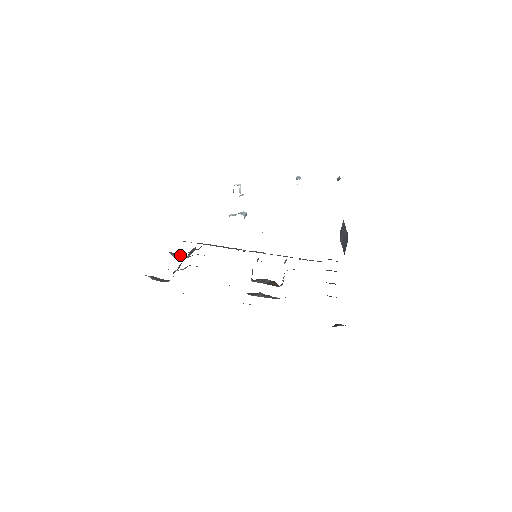
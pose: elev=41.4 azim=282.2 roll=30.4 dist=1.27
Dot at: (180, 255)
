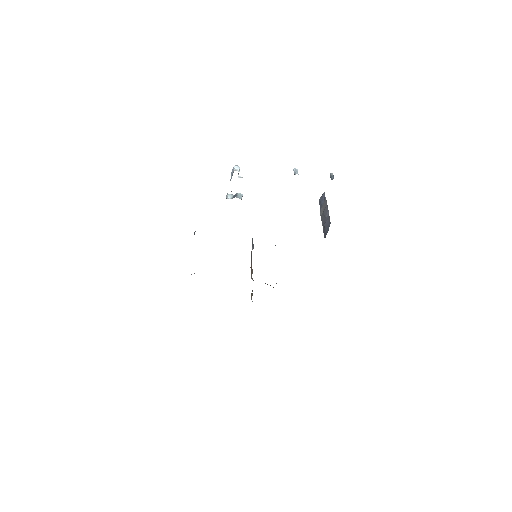
Dot at: occluded
